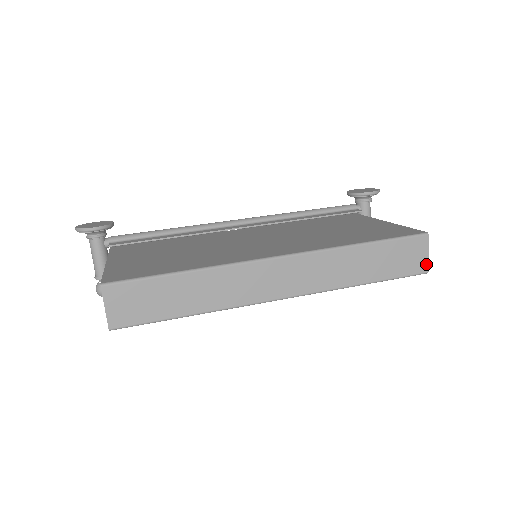
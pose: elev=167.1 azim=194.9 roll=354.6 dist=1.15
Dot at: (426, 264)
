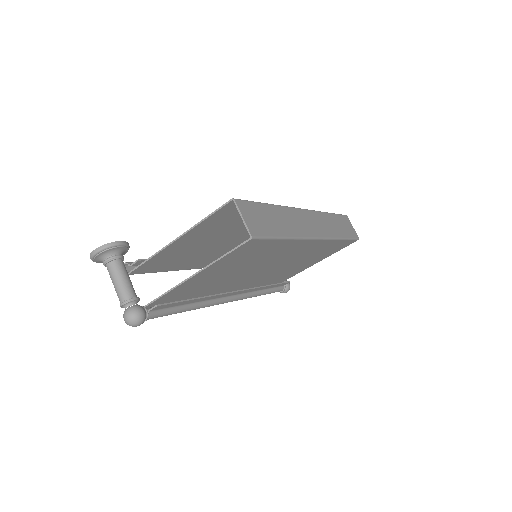
Dot at: (356, 233)
